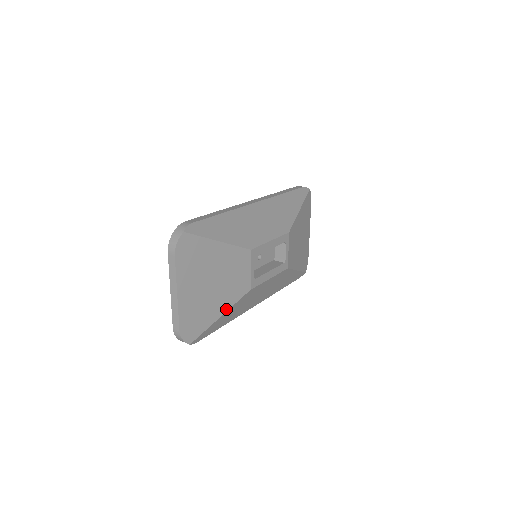
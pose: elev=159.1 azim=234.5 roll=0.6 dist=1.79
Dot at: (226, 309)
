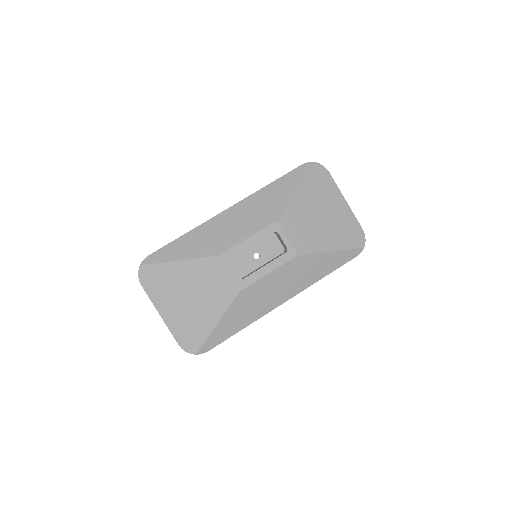
Dot at: (220, 316)
